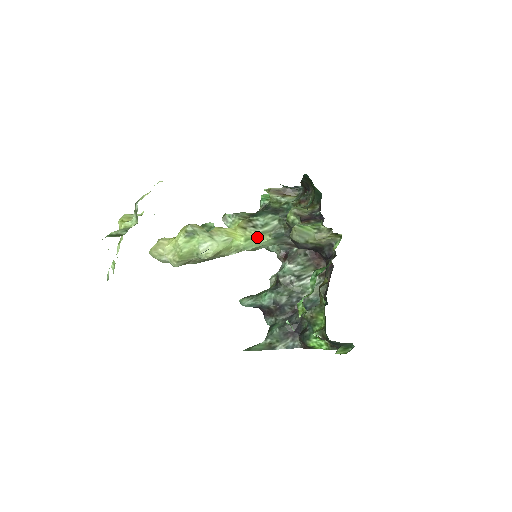
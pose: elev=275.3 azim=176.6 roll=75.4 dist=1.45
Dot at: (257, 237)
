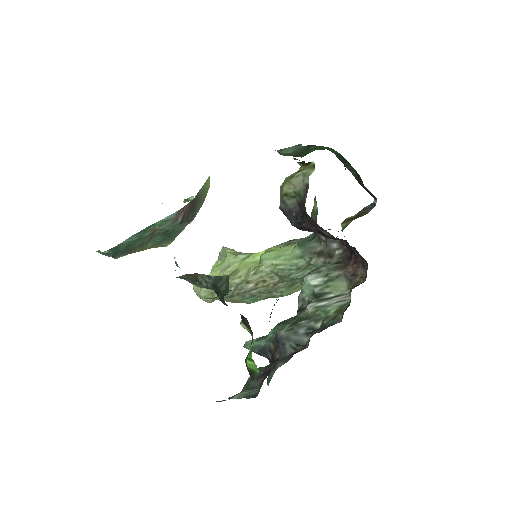
Dot at: (282, 249)
